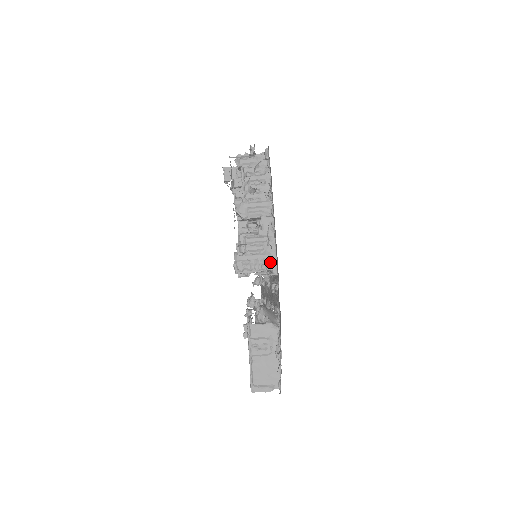
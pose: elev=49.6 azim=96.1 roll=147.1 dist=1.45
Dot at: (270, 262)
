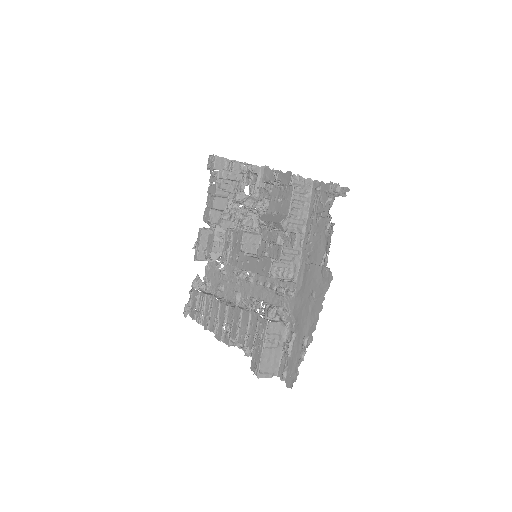
Dot at: (294, 272)
